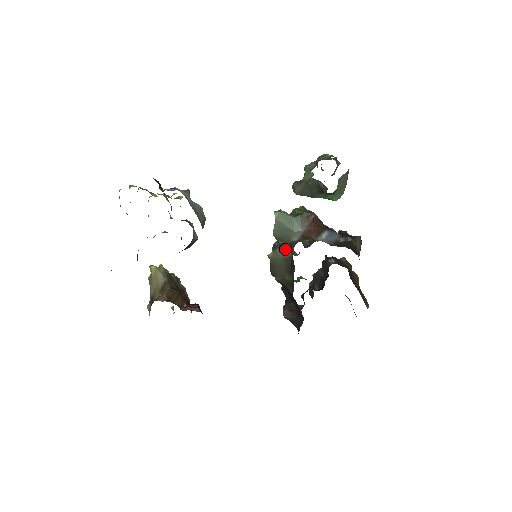
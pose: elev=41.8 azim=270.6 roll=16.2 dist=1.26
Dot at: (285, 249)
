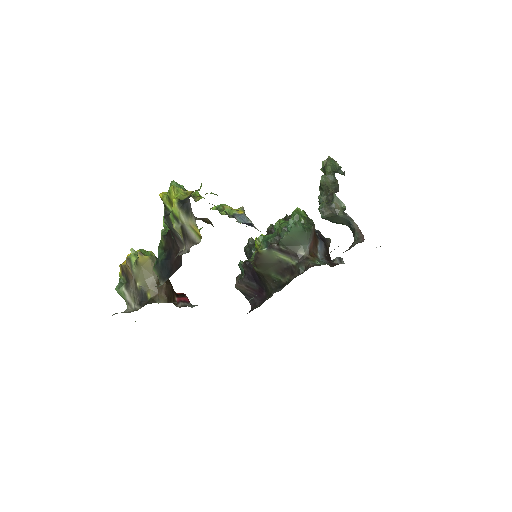
Dot at: (285, 255)
